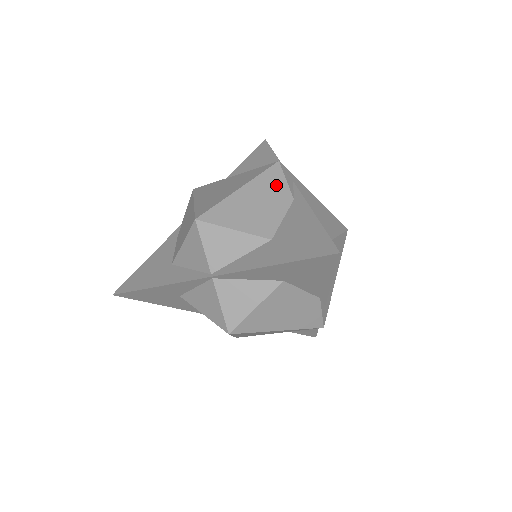
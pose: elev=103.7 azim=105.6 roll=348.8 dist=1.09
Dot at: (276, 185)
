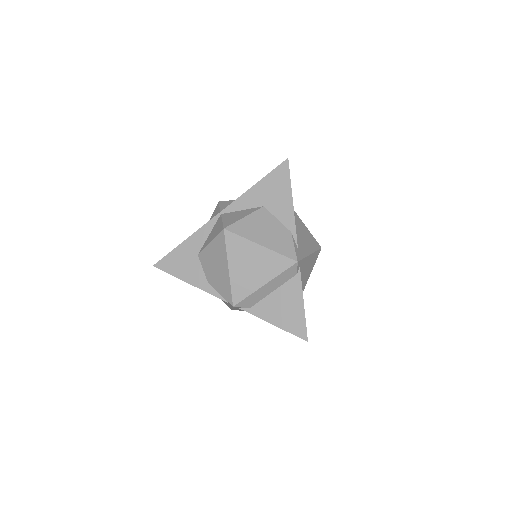
Dot at: occluded
